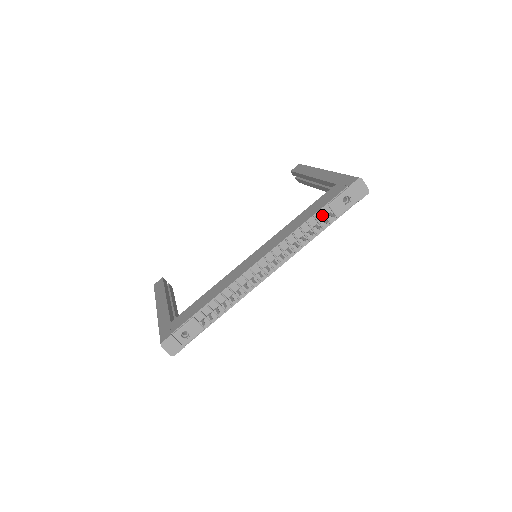
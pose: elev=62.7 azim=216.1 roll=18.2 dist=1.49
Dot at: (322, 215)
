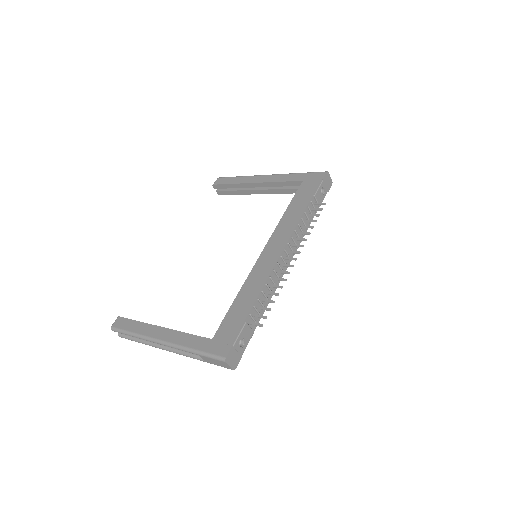
Dot at: (311, 205)
